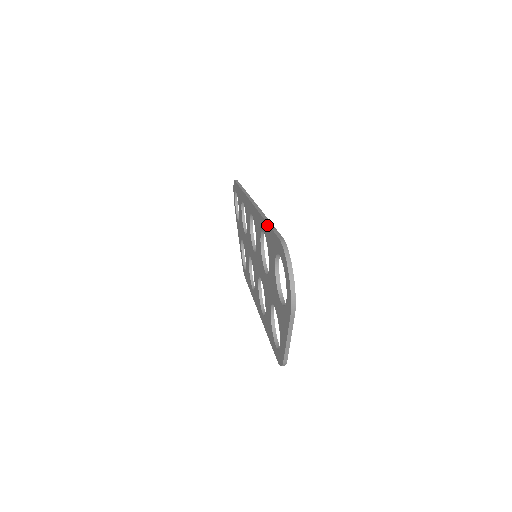
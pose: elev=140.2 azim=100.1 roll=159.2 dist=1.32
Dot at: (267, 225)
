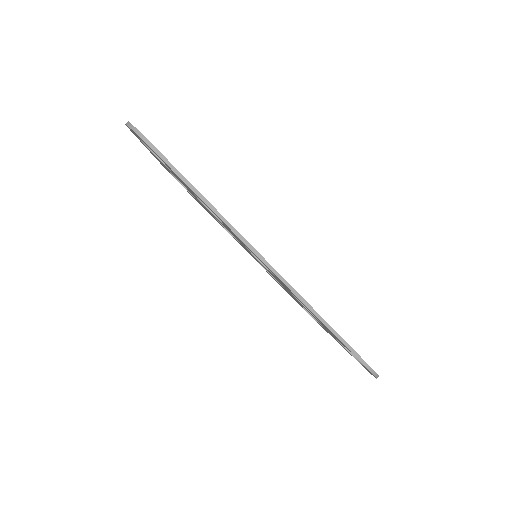
Dot at: occluded
